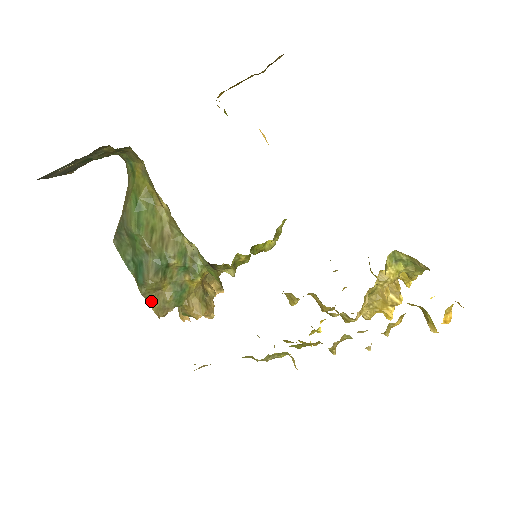
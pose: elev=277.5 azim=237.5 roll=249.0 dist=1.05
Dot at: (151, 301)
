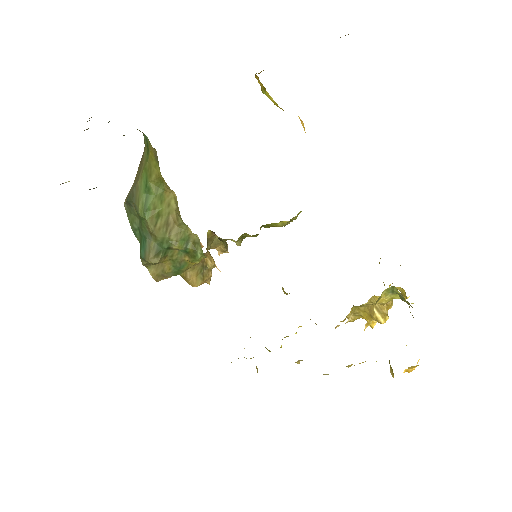
Dot at: (151, 269)
